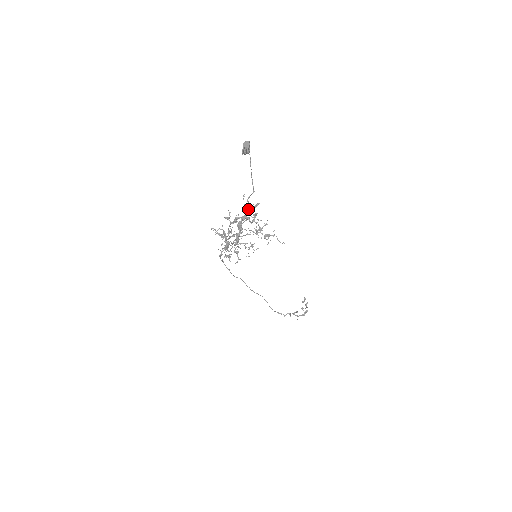
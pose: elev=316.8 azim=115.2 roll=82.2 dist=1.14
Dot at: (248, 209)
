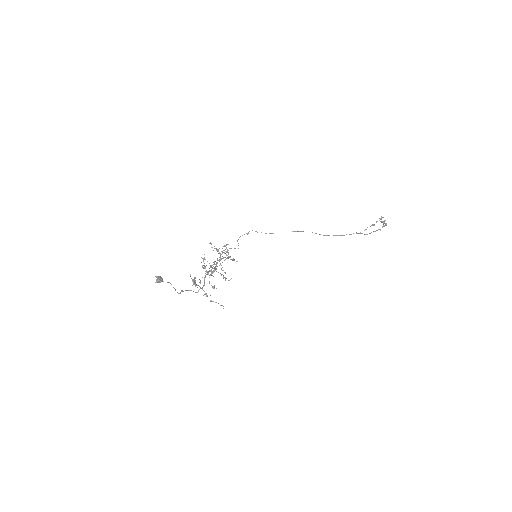
Dot at: (189, 290)
